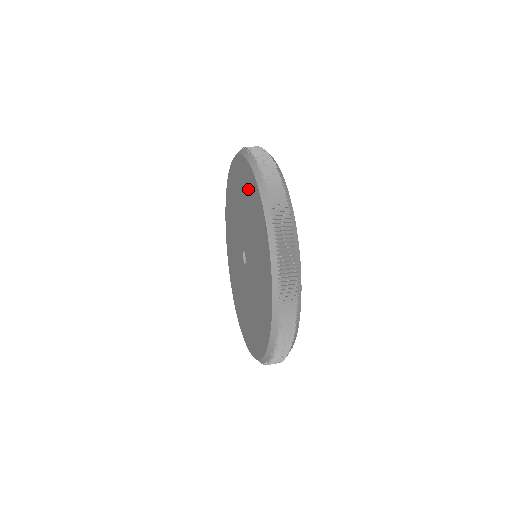
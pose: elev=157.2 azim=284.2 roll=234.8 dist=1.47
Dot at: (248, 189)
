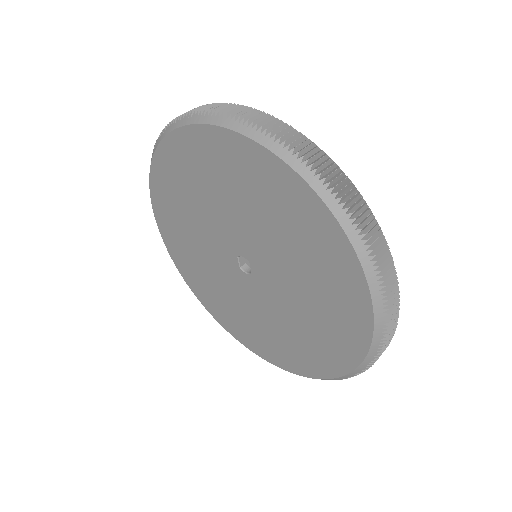
Dot at: (330, 272)
